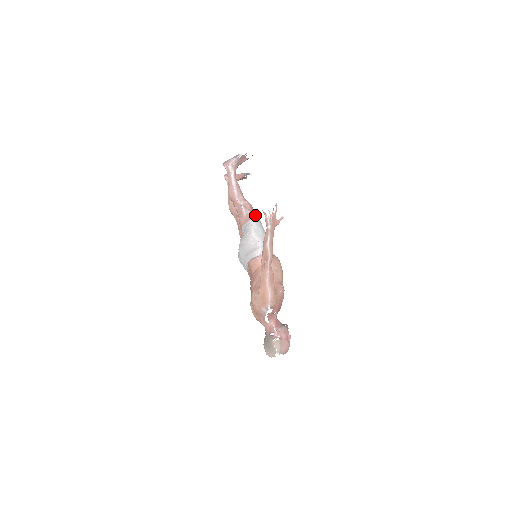
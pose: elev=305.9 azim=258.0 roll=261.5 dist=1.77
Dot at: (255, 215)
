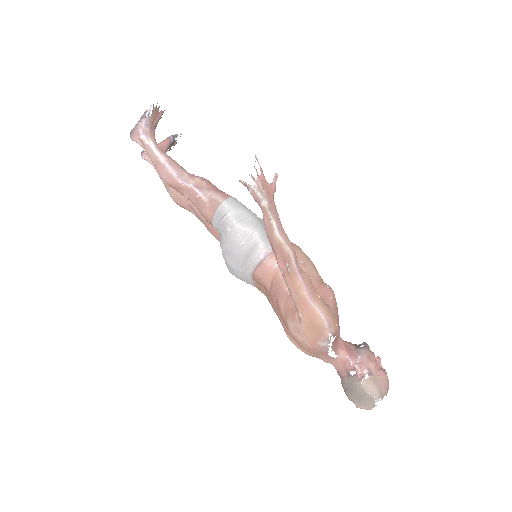
Dot at: (222, 193)
